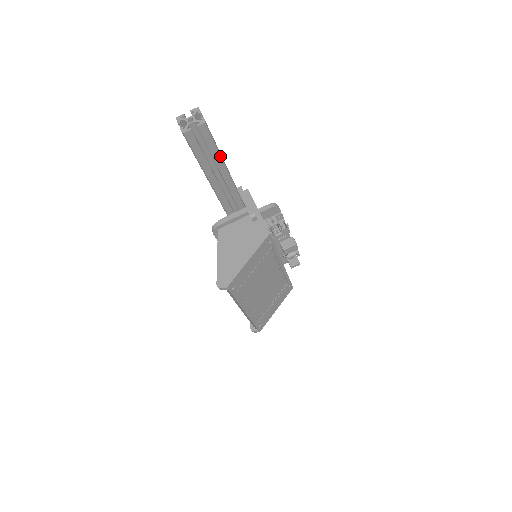
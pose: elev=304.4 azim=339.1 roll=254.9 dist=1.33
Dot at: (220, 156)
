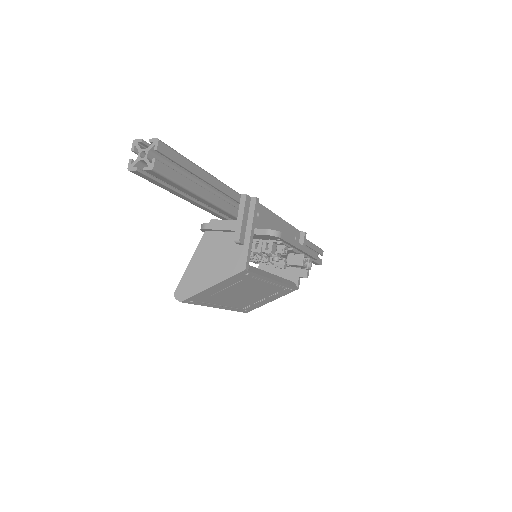
Dot at: (188, 190)
